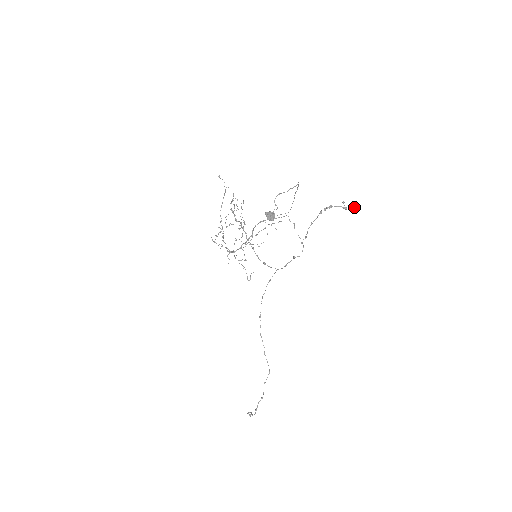
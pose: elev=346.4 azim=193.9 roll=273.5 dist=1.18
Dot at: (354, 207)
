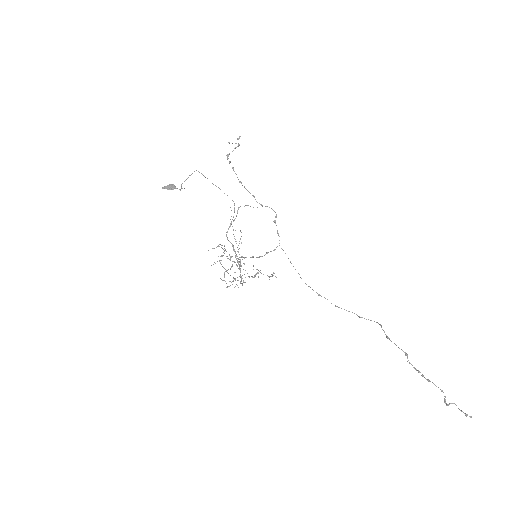
Dot at: (239, 137)
